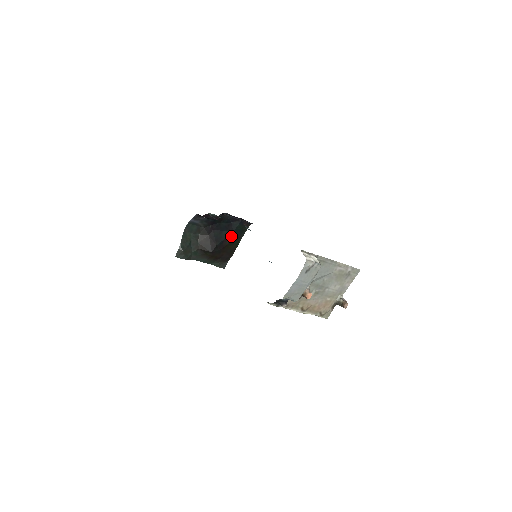
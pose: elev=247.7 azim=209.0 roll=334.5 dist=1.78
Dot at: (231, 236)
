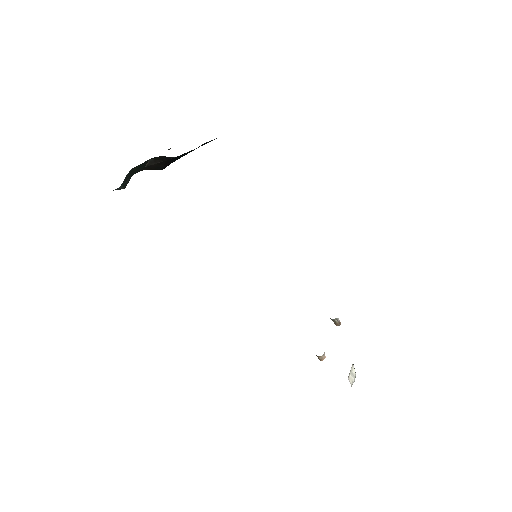
Dot at: occluded
